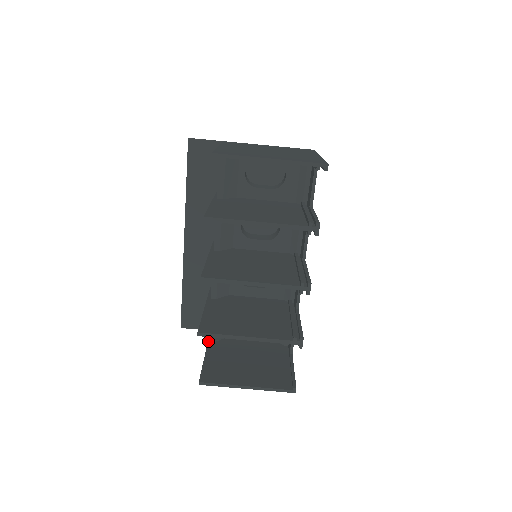
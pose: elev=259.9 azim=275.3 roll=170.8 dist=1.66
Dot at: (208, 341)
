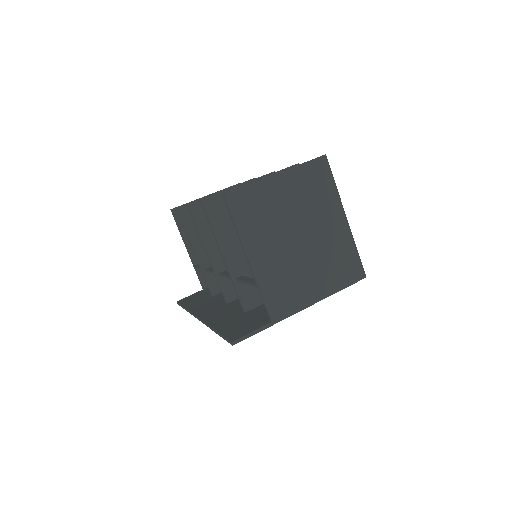
Dot at: (256, 284)
